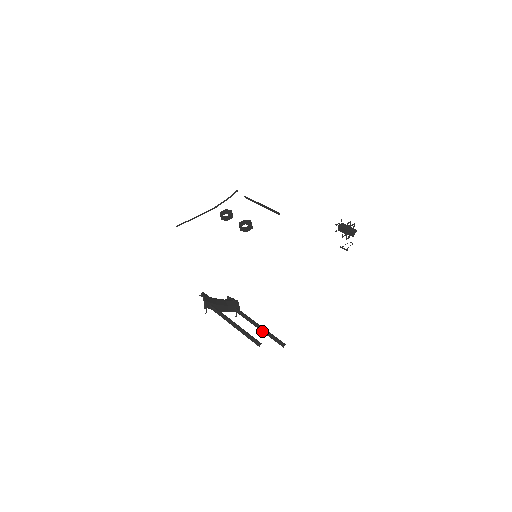
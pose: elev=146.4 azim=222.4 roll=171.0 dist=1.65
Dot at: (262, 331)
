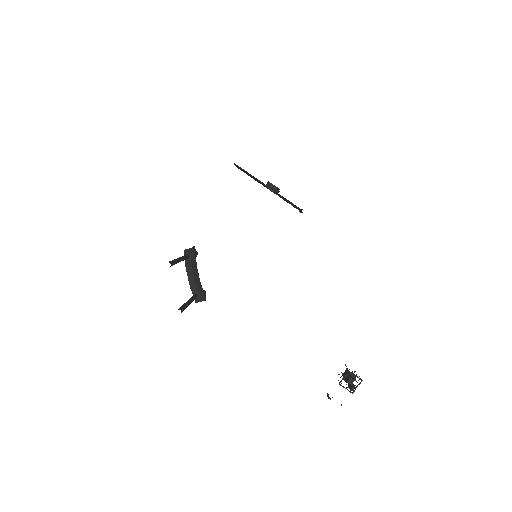
Dot at: occluded
